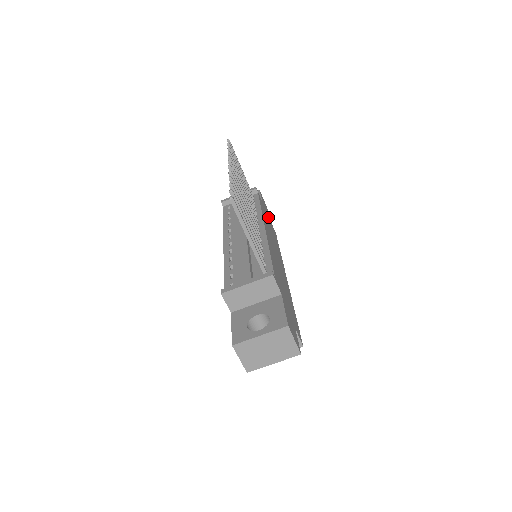
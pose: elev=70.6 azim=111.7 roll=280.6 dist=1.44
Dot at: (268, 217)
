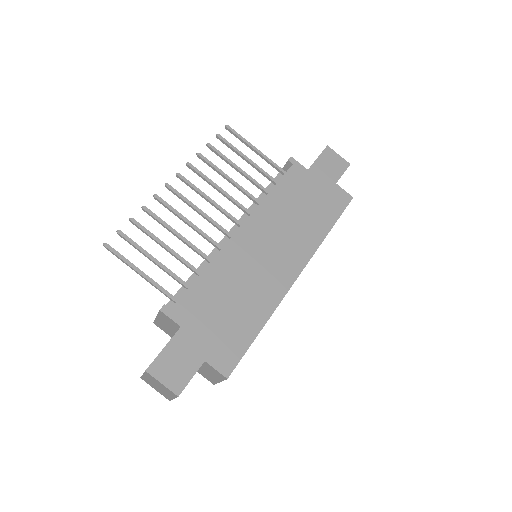
Dot at: (322, 185)
